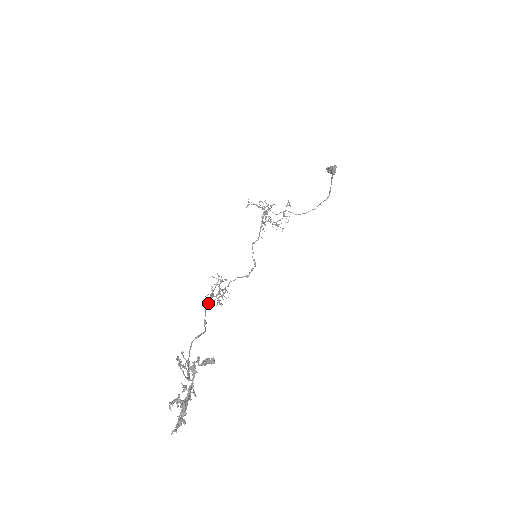
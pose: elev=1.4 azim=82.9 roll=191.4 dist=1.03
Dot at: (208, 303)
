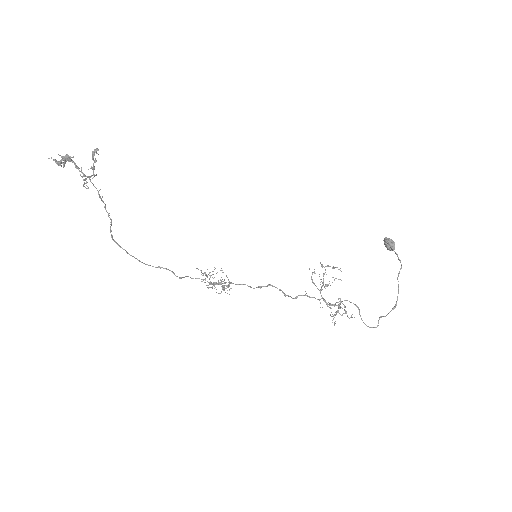
Dot at: (196, 278)
